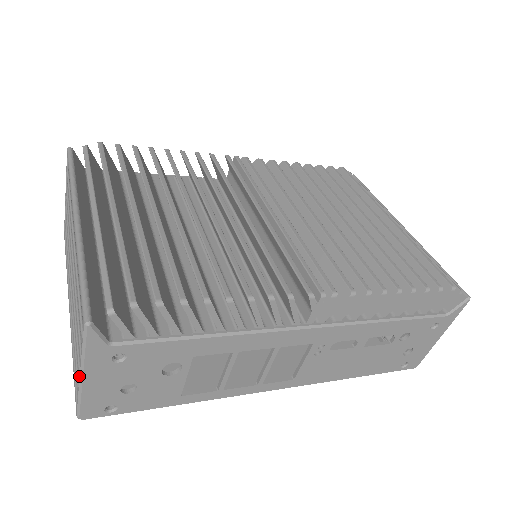
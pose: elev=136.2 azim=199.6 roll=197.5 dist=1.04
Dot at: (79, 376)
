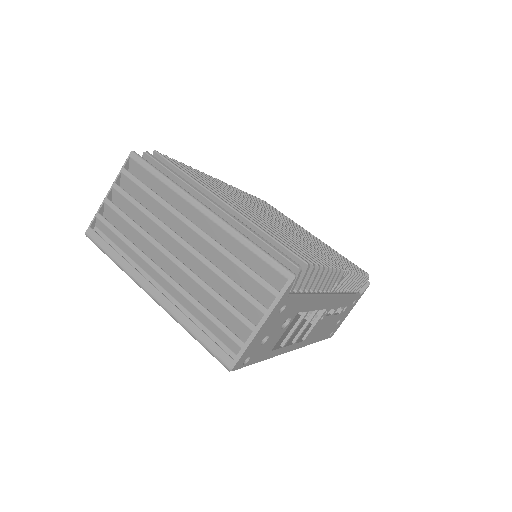
Dot at: (257, 325)
